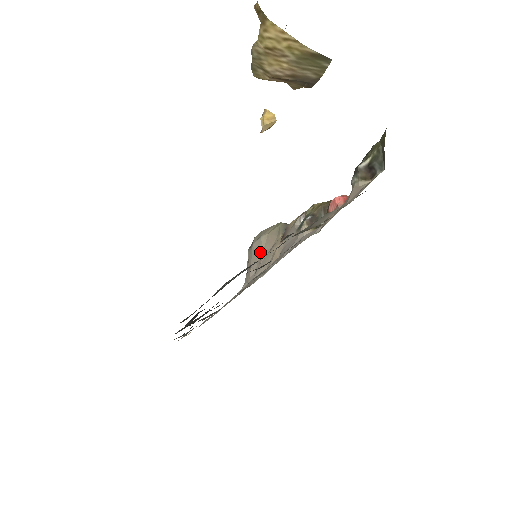
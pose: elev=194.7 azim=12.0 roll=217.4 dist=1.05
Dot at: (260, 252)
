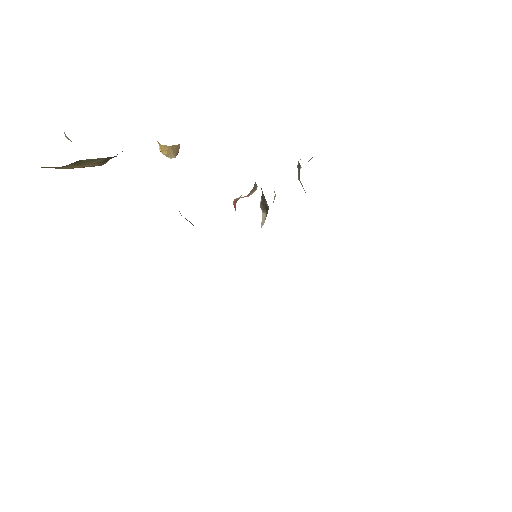
Dot at: occluded
